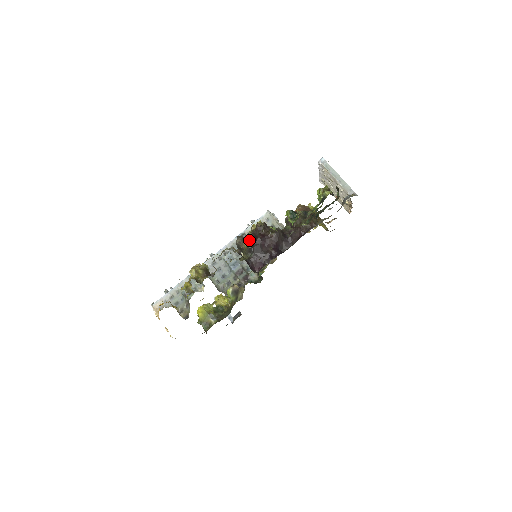
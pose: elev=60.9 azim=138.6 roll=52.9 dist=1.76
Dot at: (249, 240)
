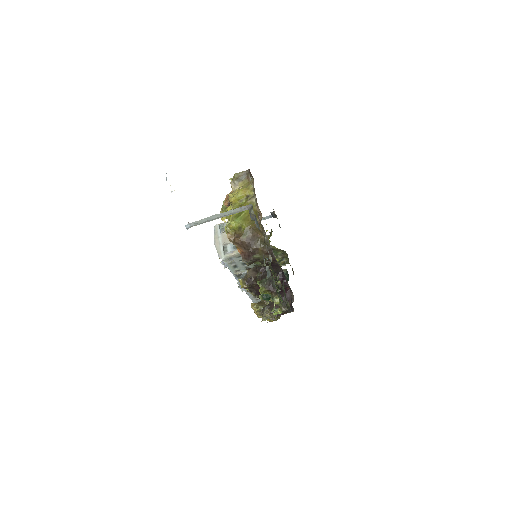
Dot at: occluded
